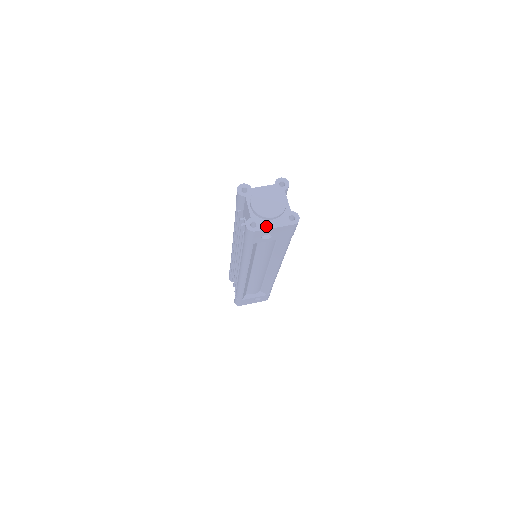
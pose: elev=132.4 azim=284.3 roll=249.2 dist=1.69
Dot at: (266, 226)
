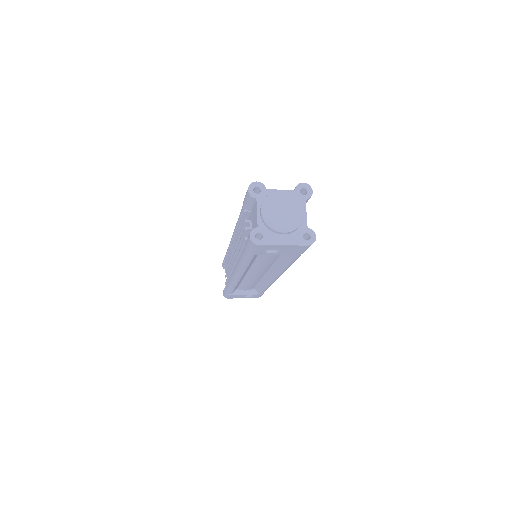
Dot at: (274, 241)
